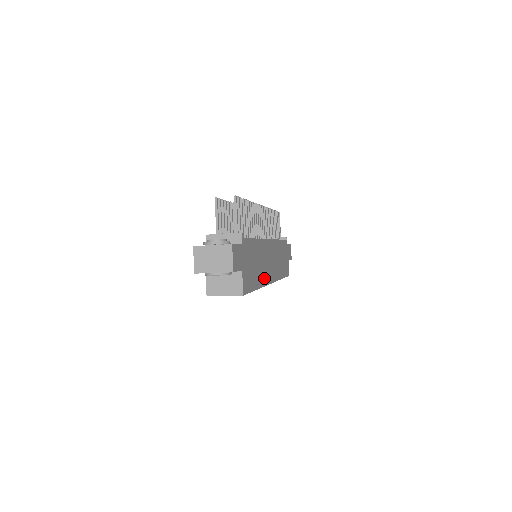
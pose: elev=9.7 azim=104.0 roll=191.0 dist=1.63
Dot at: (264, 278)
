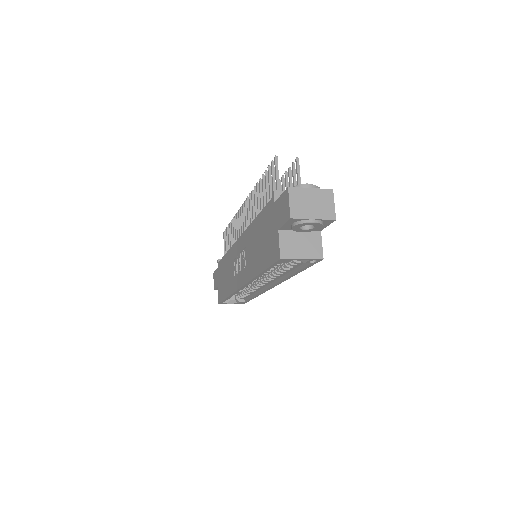
Dot at: occluded
